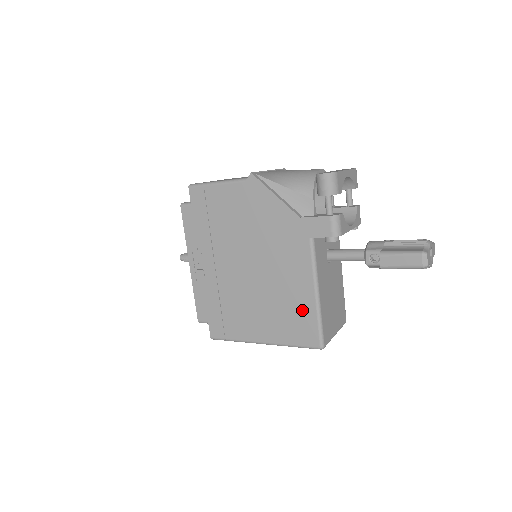
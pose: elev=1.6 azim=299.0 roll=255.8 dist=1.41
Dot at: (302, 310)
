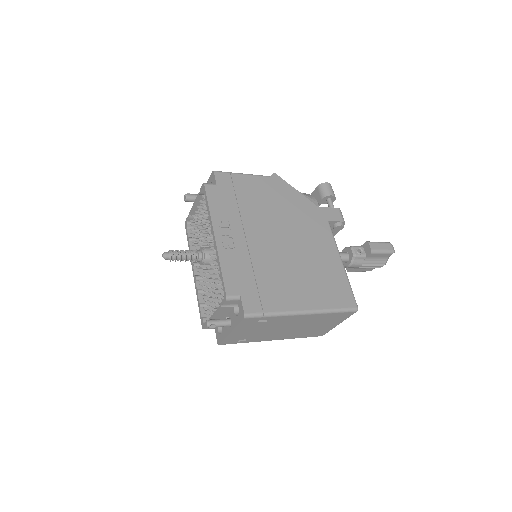
Dot at: (335, 275)
